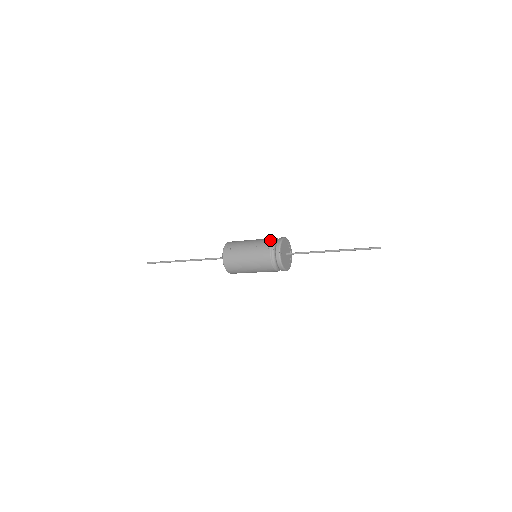
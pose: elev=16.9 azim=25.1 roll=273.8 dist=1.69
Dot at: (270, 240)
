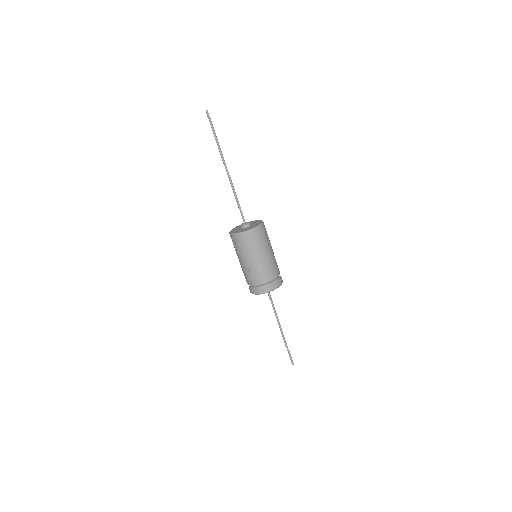
Dot at: (259, 283)
